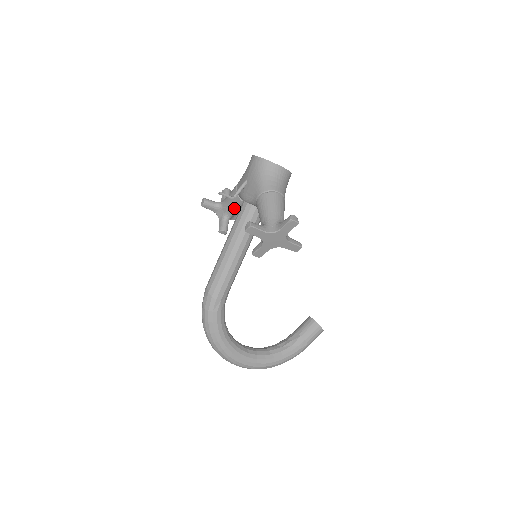
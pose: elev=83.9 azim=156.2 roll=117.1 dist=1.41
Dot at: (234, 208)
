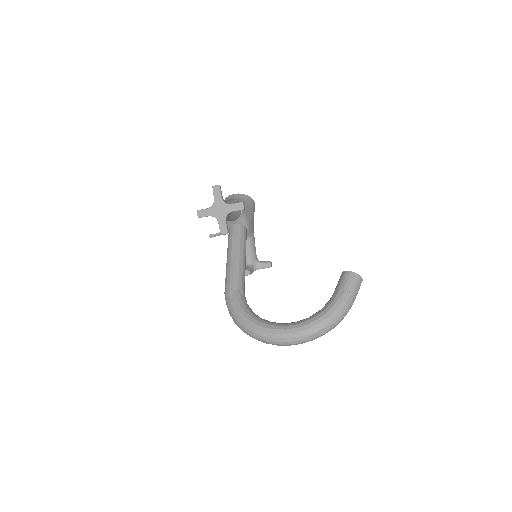
Dot at: occluded
